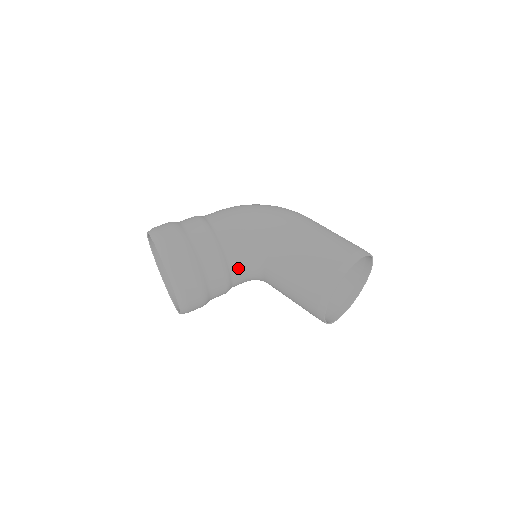
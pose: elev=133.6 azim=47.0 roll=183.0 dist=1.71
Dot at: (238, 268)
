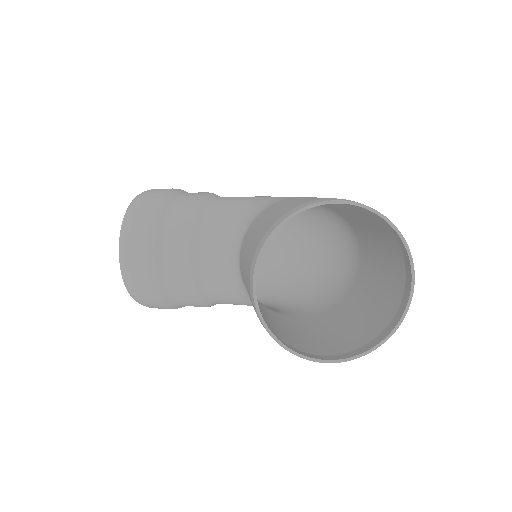
Dot at: (212, 242)
